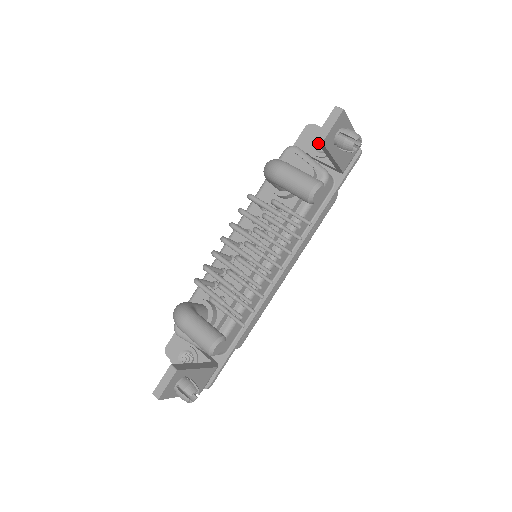
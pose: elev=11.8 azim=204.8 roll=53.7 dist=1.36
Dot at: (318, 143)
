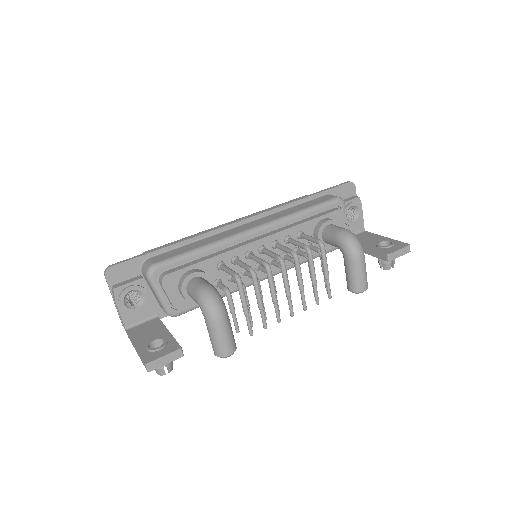
Dot at: (382, 253)
